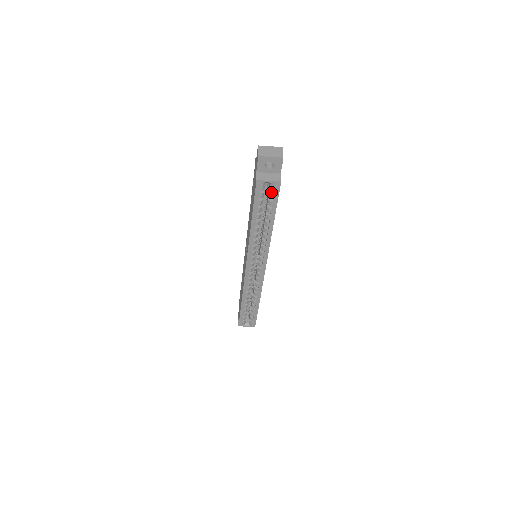
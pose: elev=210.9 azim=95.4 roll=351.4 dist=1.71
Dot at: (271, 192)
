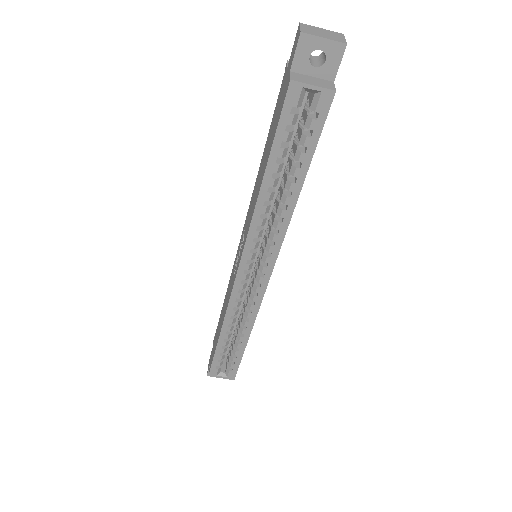
Dot at: (311, 116)
